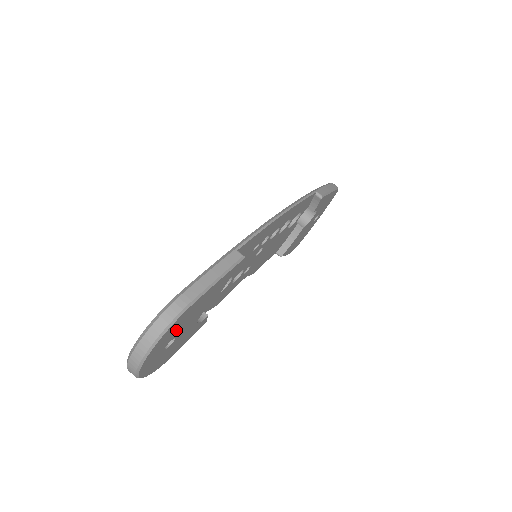
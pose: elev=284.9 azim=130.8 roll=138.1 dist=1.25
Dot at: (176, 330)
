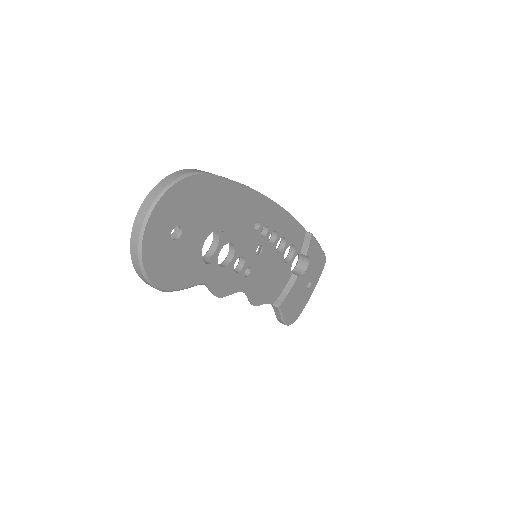
Dot at: (186, 208)
